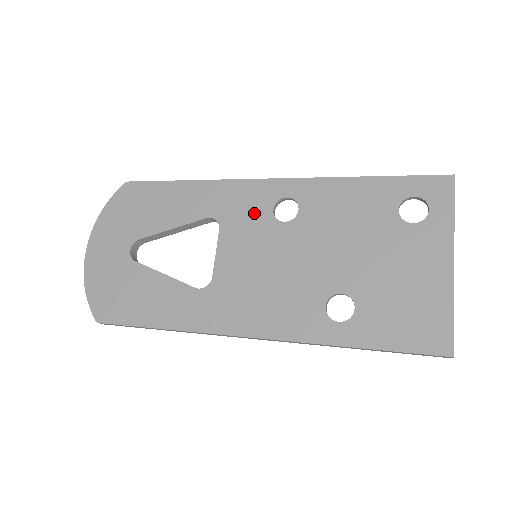
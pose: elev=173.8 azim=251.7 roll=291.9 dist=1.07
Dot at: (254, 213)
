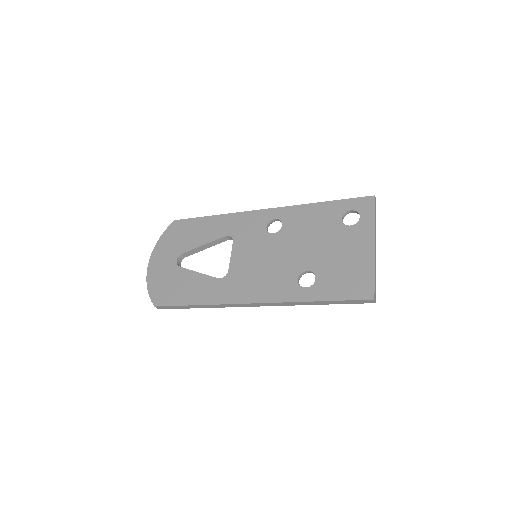
Dot at: (255, 230)
